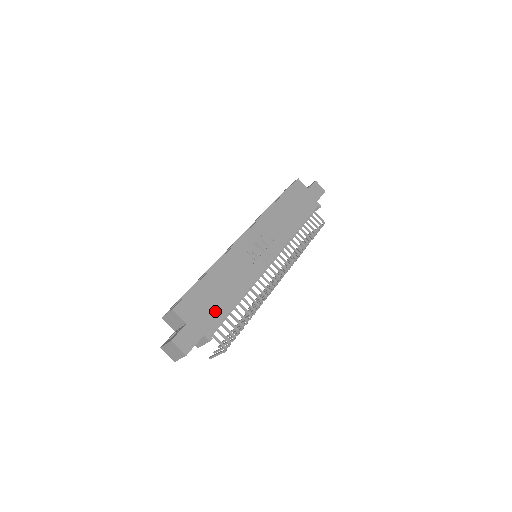
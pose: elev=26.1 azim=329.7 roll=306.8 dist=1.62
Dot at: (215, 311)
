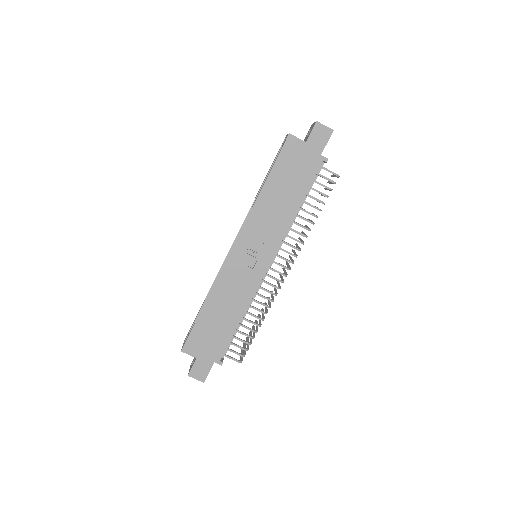
Dot at: (219, 339)
